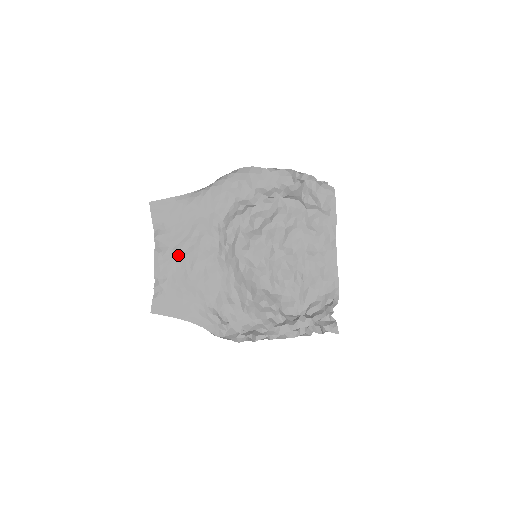
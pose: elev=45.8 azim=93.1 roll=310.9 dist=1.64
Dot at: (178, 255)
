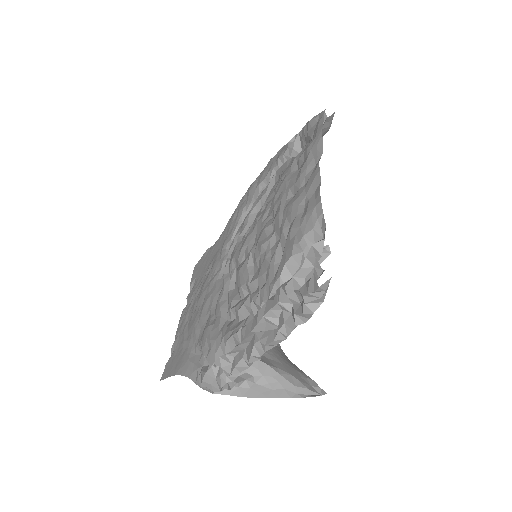
Dot at: (193, 301)
